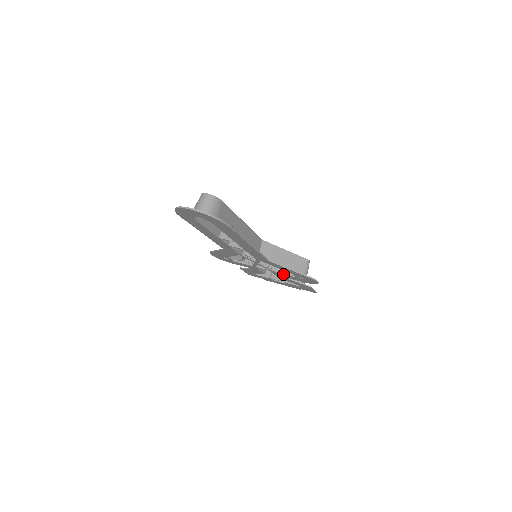
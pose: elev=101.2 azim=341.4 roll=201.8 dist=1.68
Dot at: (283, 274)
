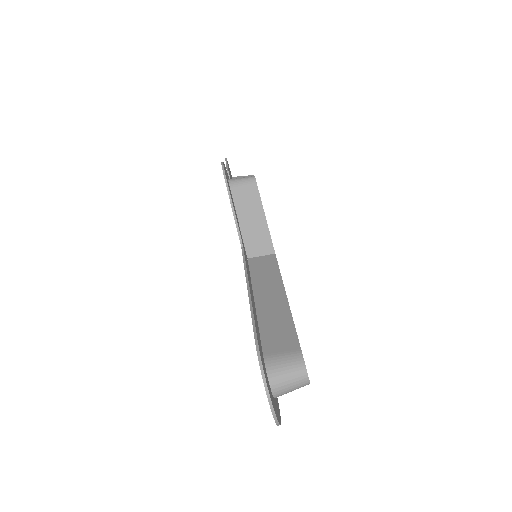
Dot at: occluded
